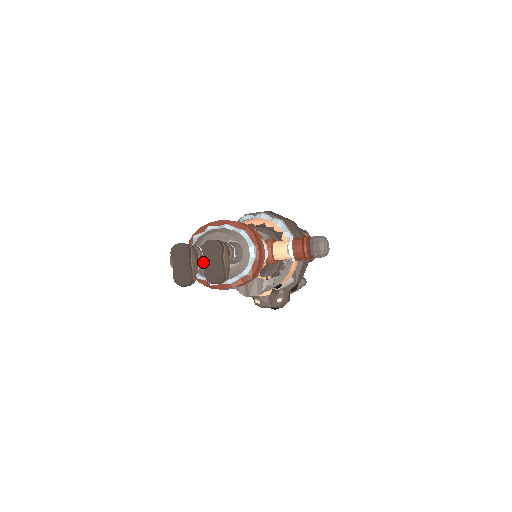
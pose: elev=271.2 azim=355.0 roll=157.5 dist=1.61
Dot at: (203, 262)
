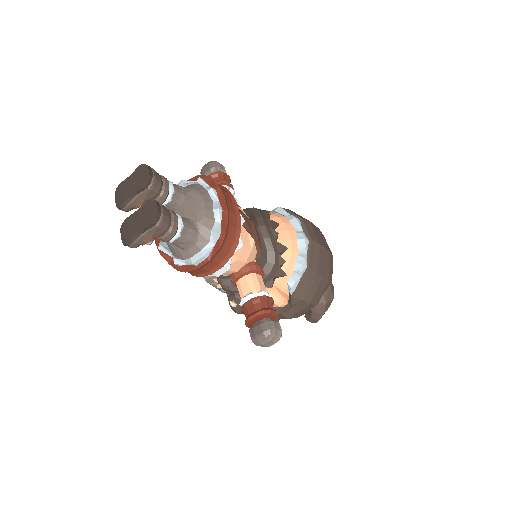
Dot at: occluded
